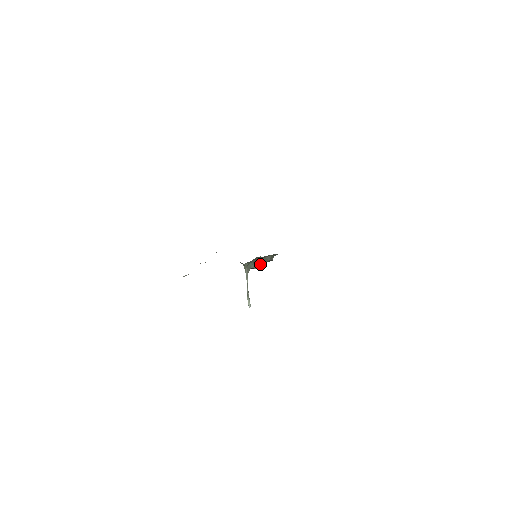
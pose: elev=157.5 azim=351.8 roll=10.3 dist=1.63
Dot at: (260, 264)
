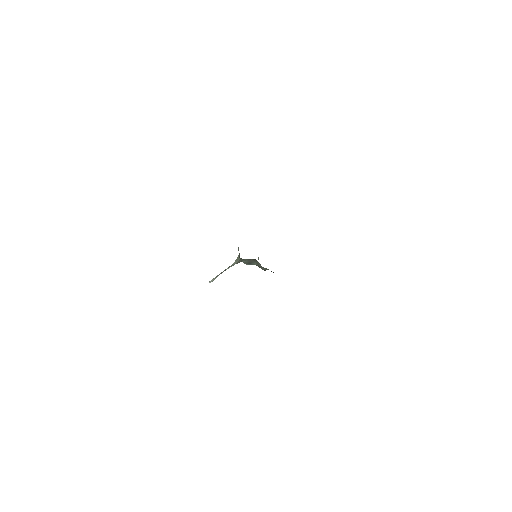
Dot at: (252, 264)
